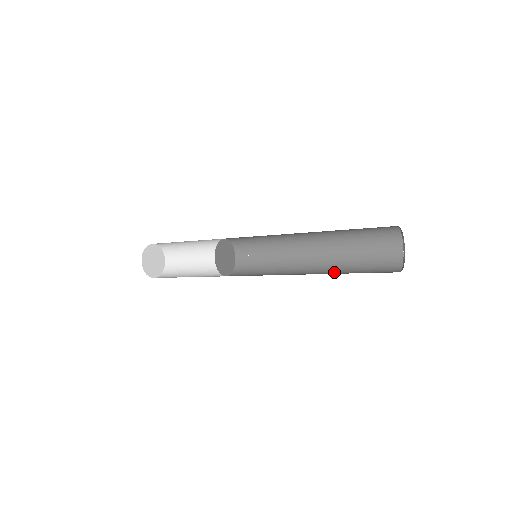
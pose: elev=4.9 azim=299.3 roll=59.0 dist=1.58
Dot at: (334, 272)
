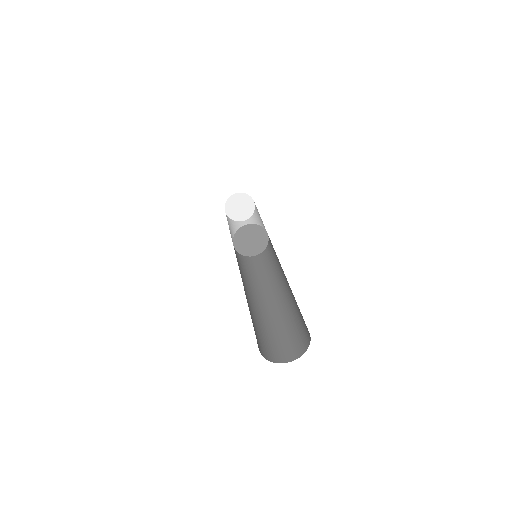
Dot at: (266, 317)
